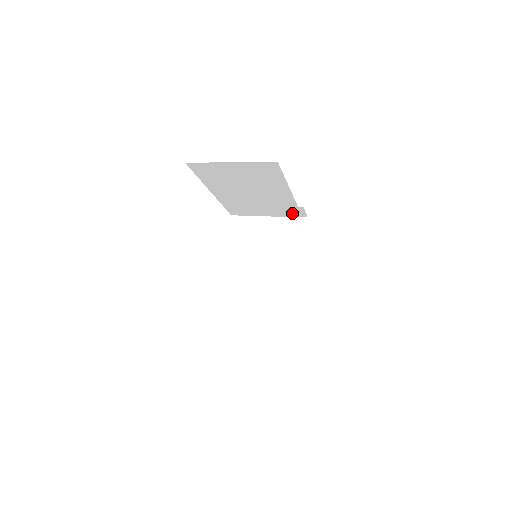
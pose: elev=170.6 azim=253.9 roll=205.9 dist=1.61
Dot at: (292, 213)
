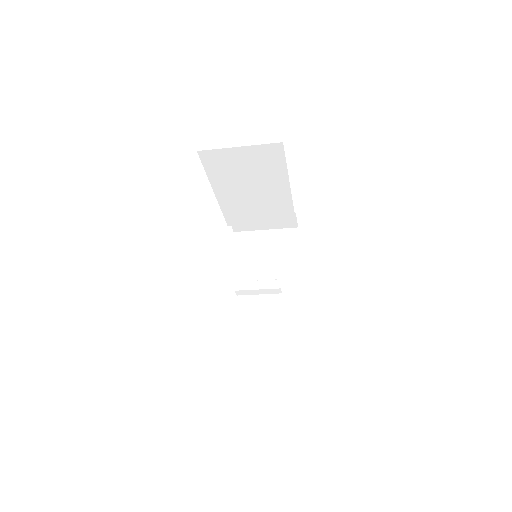
Dot at: (287, 216)
